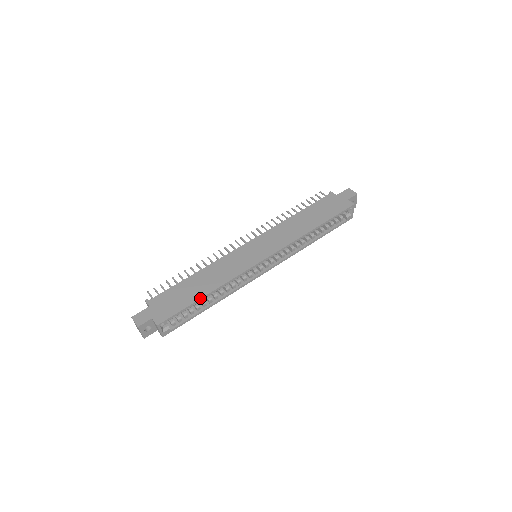
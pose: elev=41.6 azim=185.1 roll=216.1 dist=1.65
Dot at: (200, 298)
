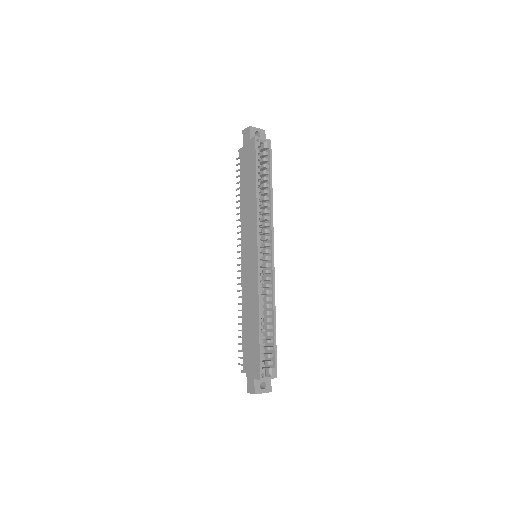
Dot at: (258, 331)
